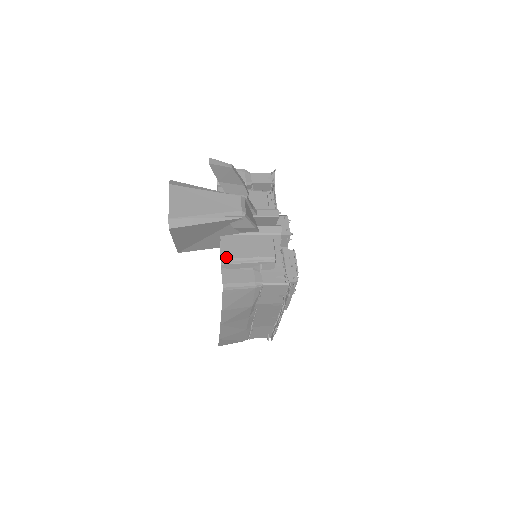
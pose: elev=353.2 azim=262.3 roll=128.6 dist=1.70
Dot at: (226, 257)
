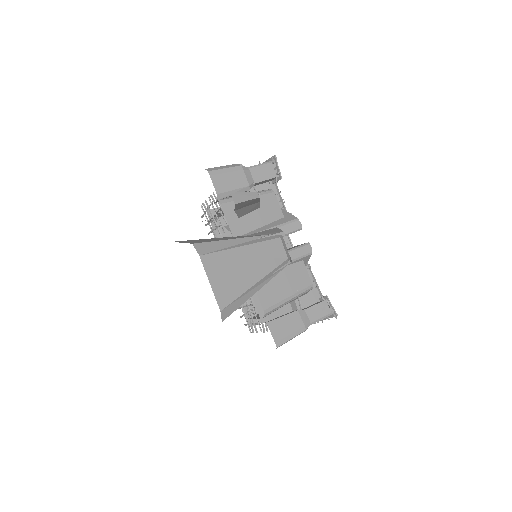
Dot at: (267, 307)
